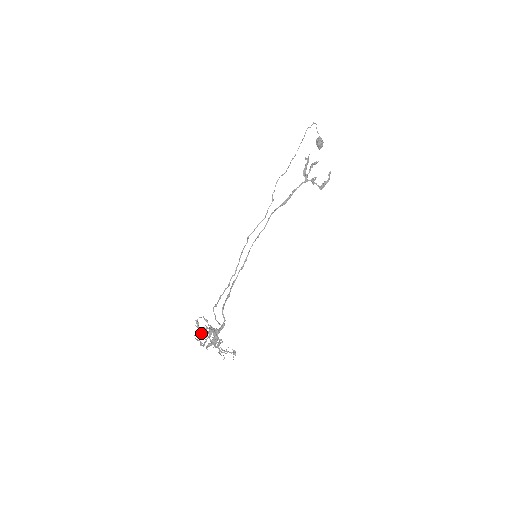
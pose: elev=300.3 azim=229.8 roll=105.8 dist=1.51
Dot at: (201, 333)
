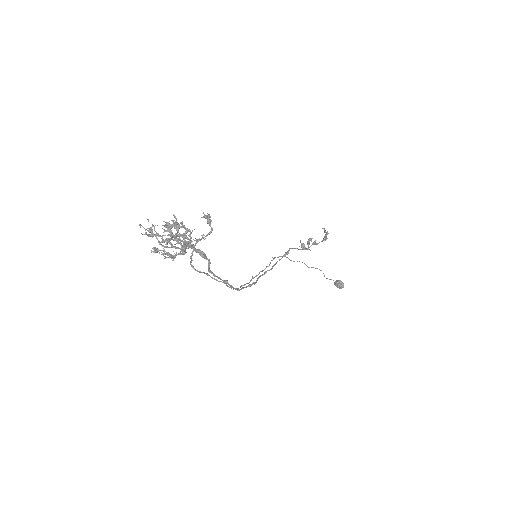
Dot at: occluded
